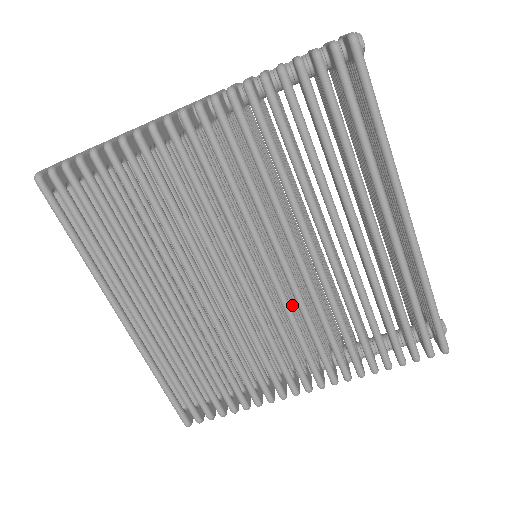
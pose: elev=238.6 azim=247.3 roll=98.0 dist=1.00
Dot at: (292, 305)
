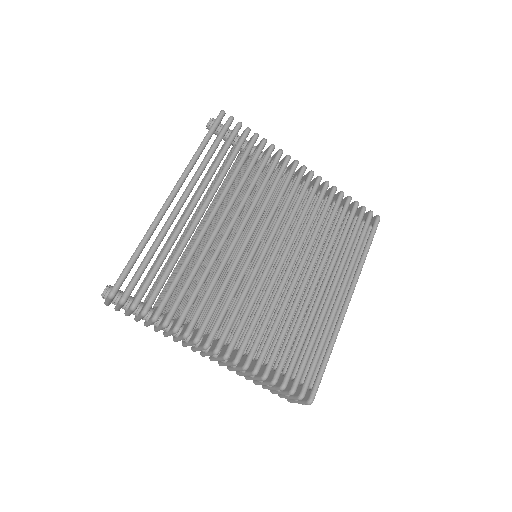
Dot at: occluded
